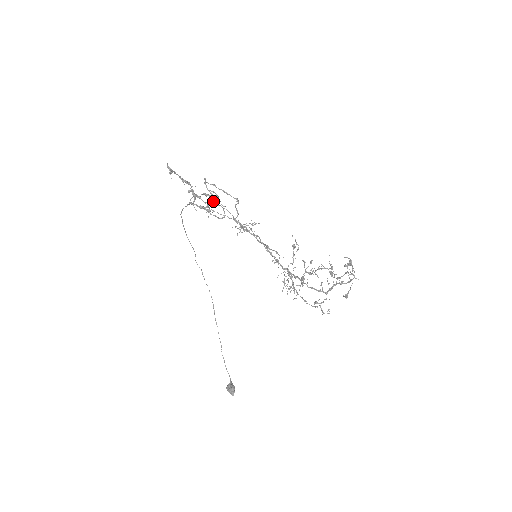
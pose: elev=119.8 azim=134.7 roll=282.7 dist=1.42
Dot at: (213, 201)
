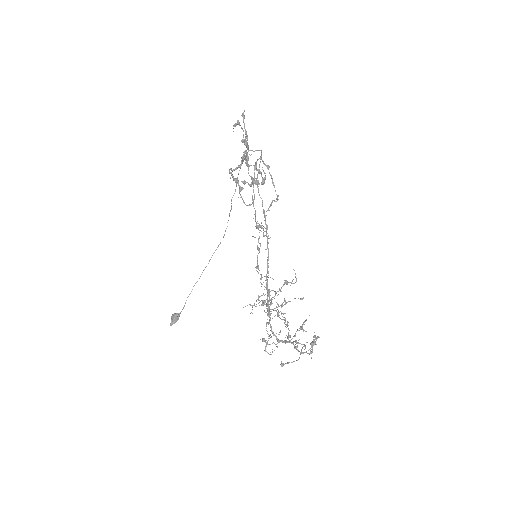
Dot at: (256, 180)
